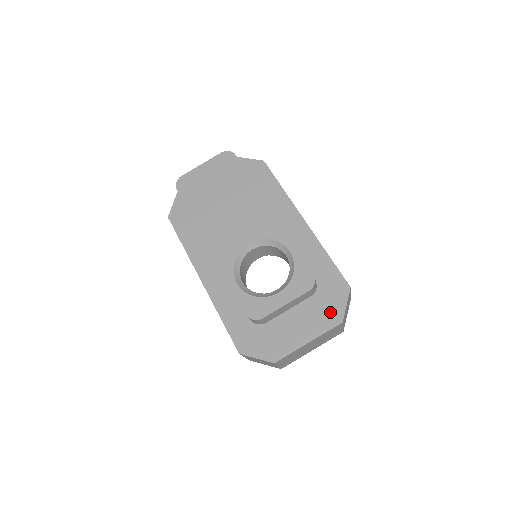
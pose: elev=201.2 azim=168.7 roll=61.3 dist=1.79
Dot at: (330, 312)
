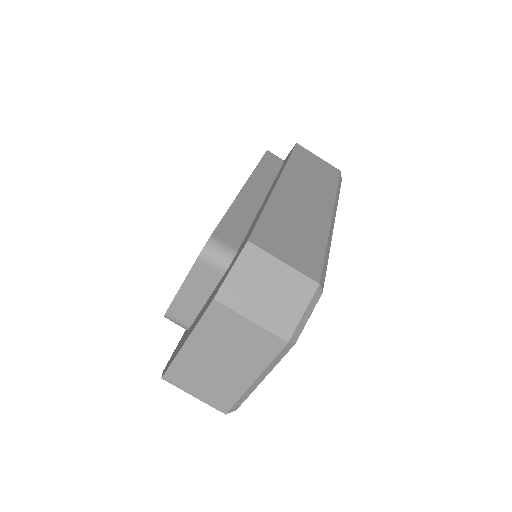
Dot at: (217, 288)
